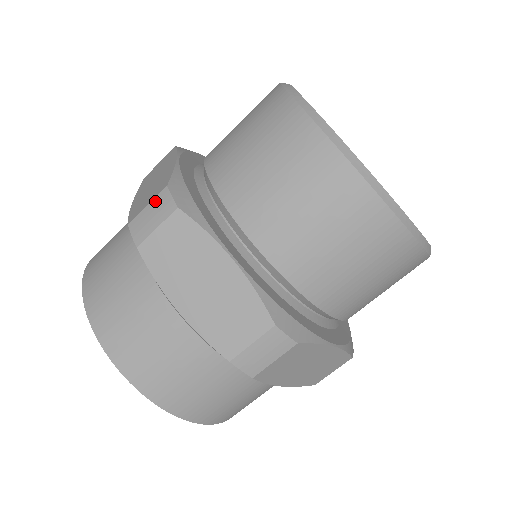
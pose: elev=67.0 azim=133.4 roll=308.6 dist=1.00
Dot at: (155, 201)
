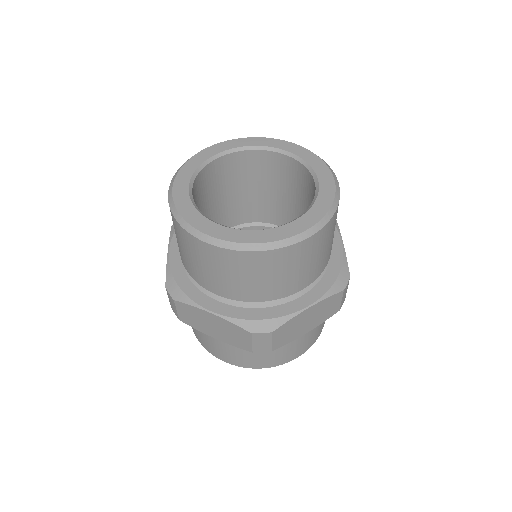
Dot at: (168, 296)
